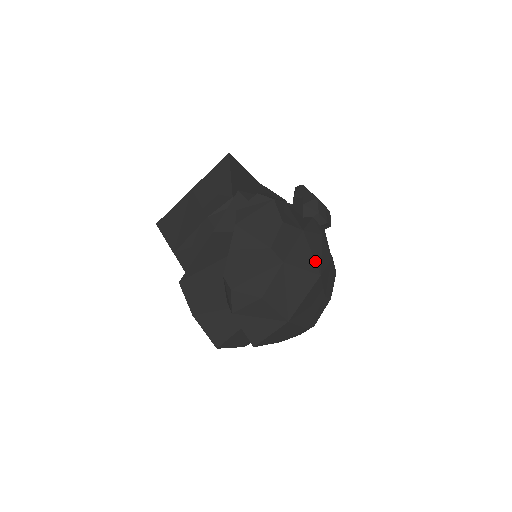
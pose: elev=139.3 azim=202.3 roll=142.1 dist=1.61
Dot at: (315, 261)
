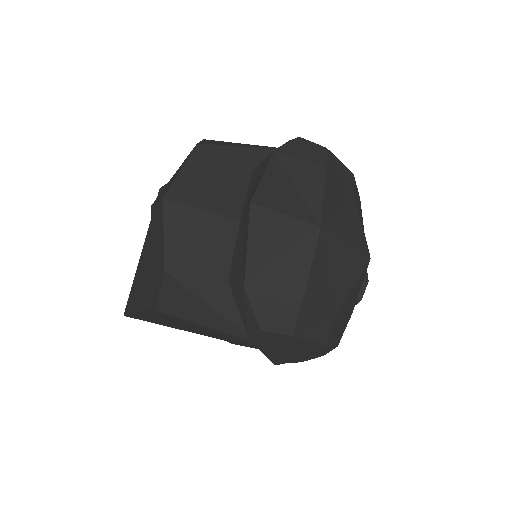
Dot at: (368, 249)
